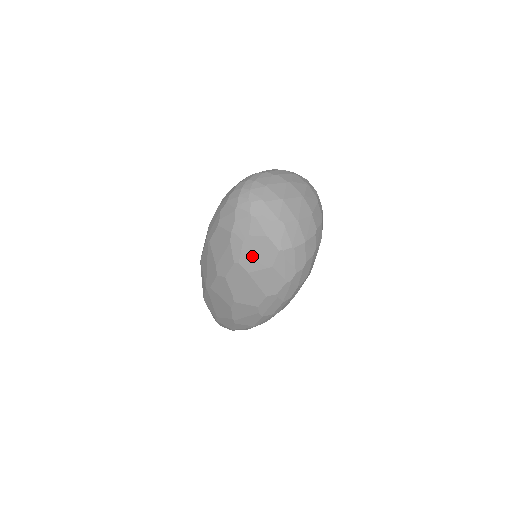
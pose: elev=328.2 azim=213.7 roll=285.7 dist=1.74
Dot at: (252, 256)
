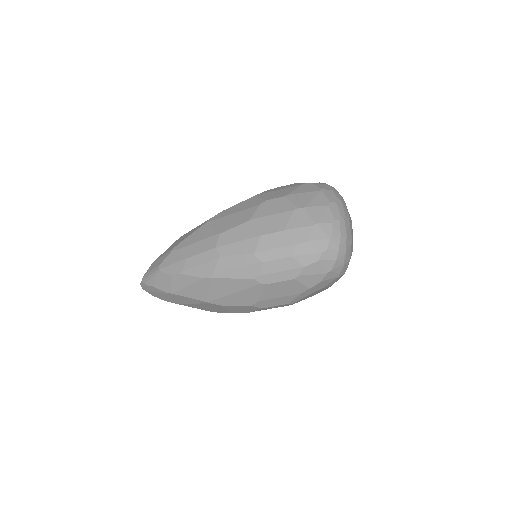
Dot at: occluded
